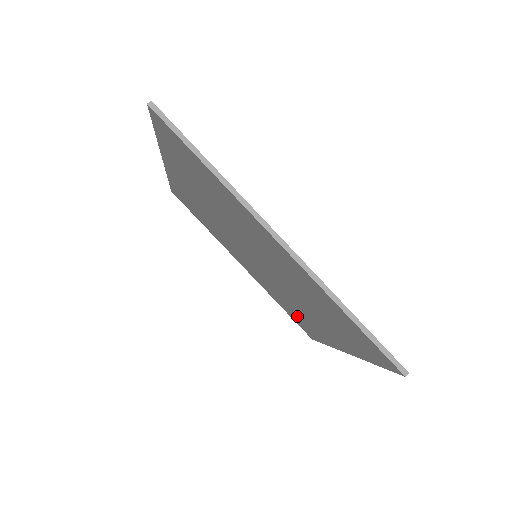
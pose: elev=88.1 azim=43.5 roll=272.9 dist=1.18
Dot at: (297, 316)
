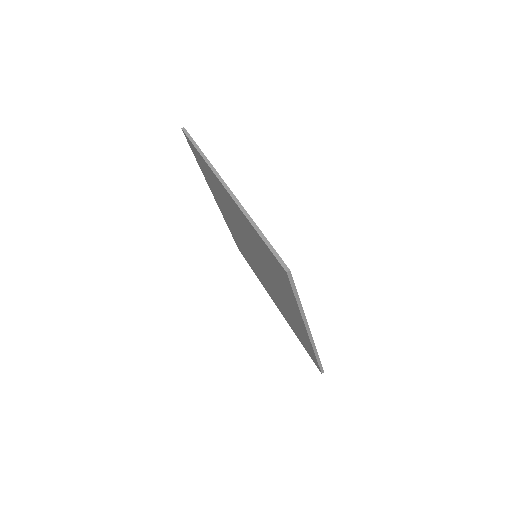
Dot at: (298, 332)
